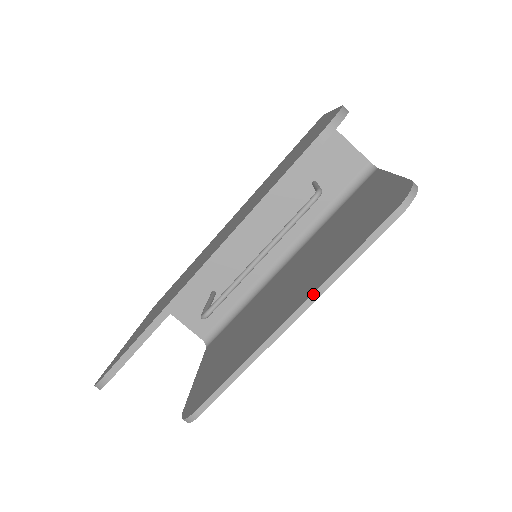
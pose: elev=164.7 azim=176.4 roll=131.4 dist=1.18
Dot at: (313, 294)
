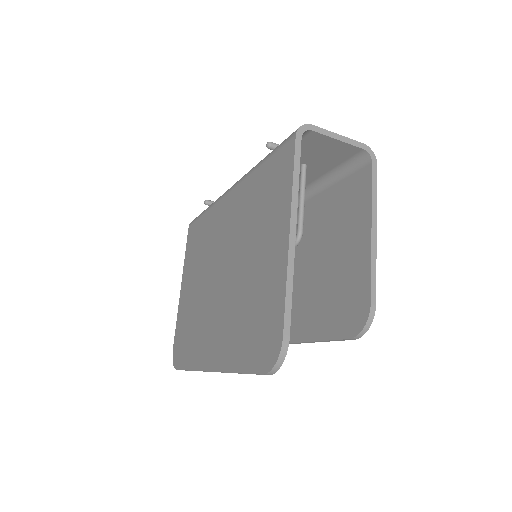
Dot at: (297, 343)
